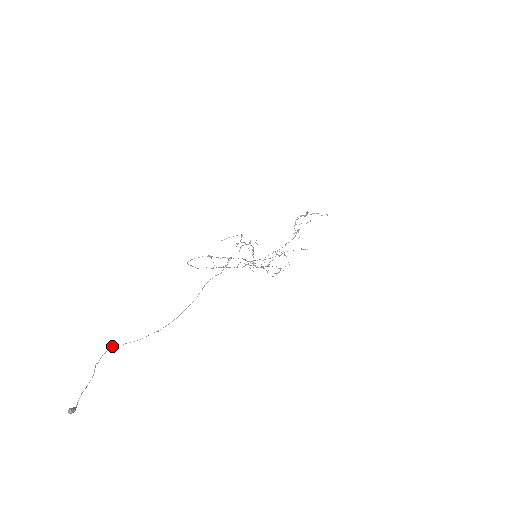
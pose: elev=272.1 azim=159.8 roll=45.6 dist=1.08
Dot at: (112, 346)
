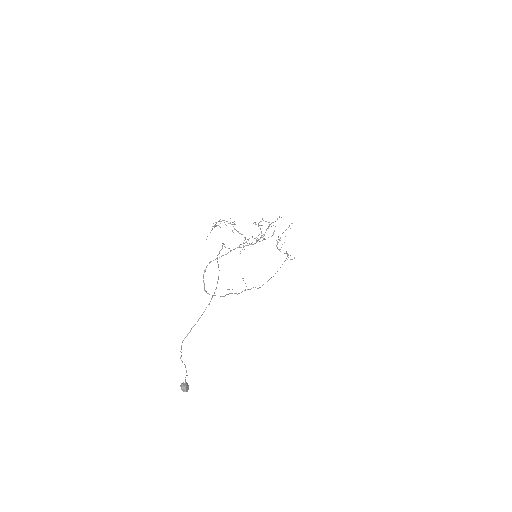
Dot at: occluded
